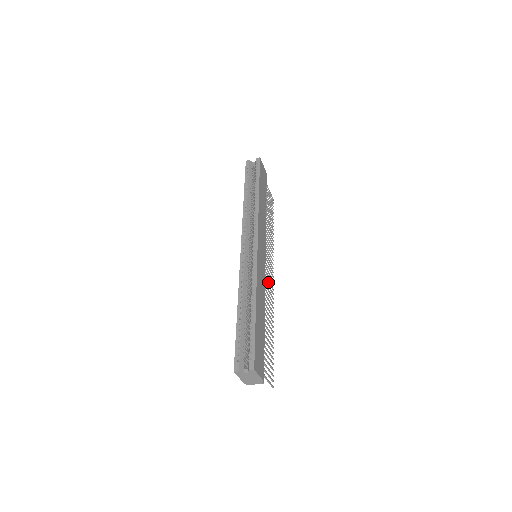
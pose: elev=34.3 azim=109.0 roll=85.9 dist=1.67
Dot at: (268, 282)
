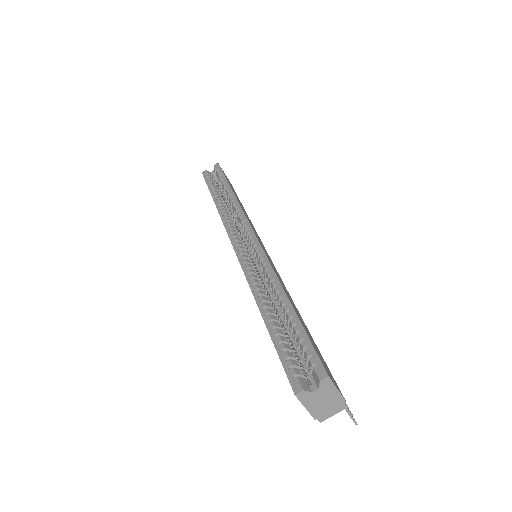
Dot at: occluded
